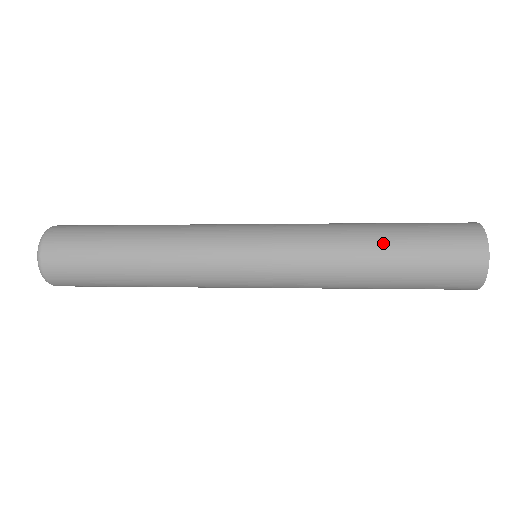
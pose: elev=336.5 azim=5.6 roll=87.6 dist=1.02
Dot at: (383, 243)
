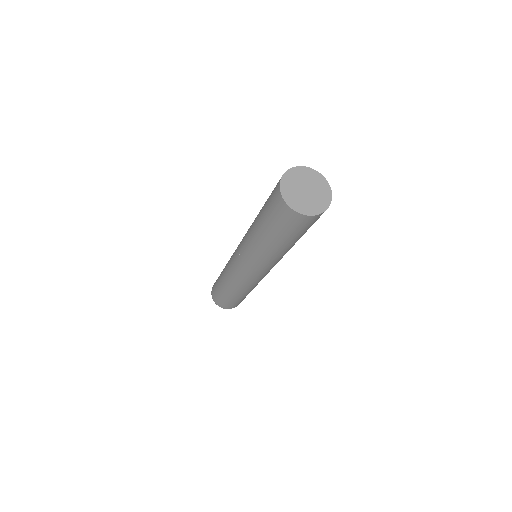
Dot at: (258, 214)
